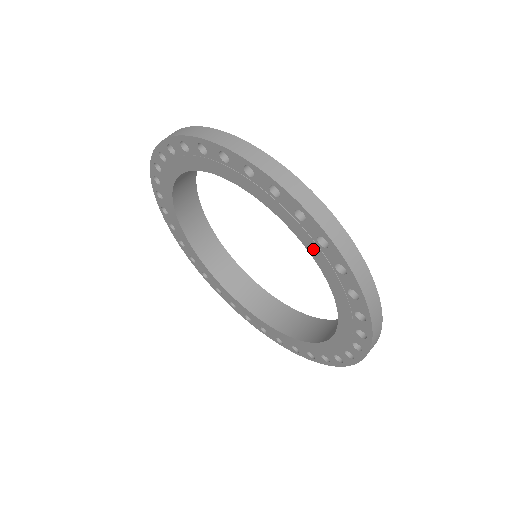
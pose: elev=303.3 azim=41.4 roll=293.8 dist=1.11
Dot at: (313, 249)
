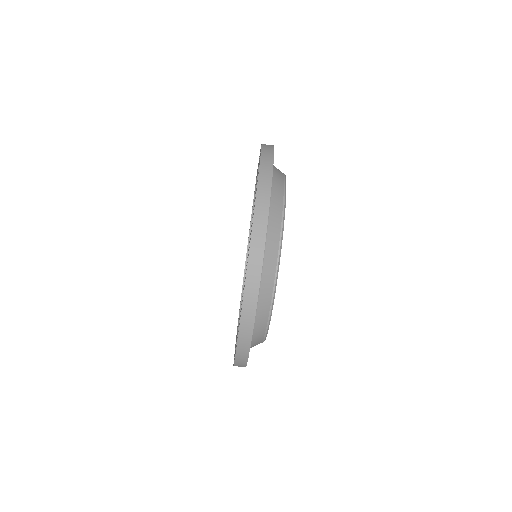
Dot at: occluded
